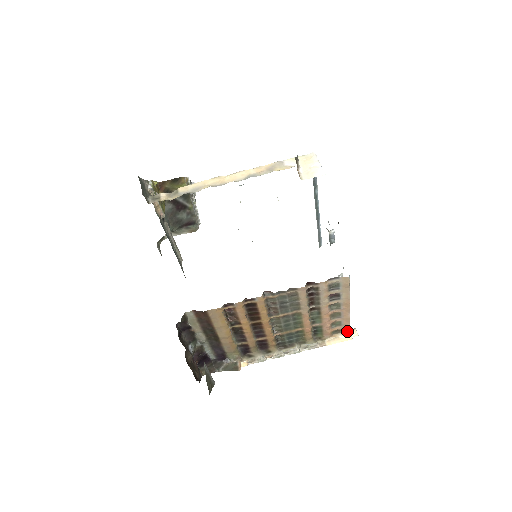
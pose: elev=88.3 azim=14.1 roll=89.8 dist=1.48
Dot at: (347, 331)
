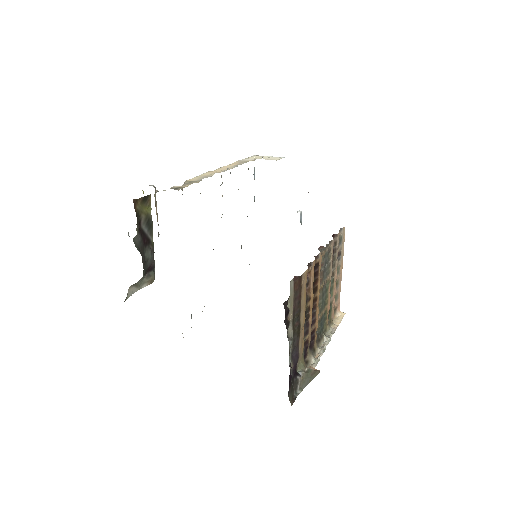
Dot at: (338, 308)
